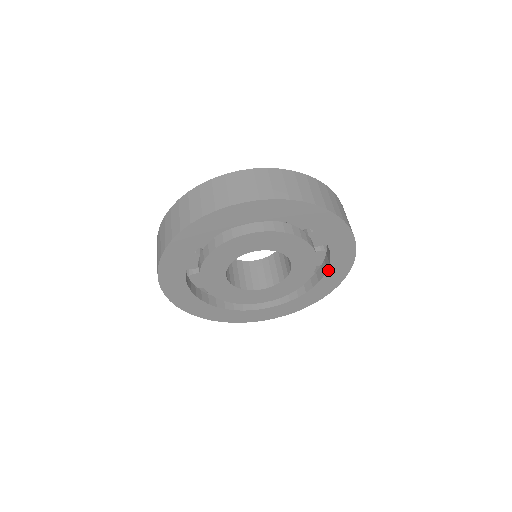
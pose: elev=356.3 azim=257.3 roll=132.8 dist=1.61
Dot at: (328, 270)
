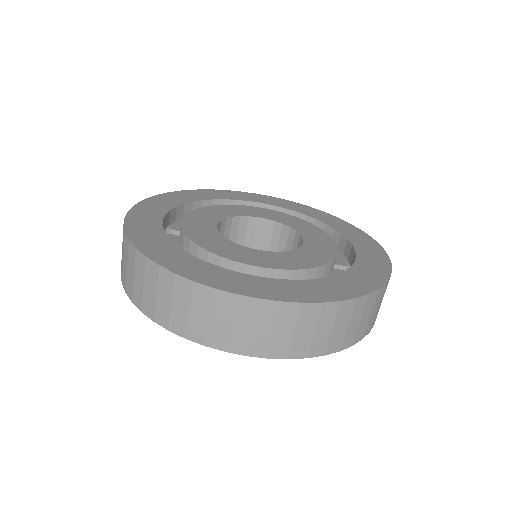
Dot at: occluded
